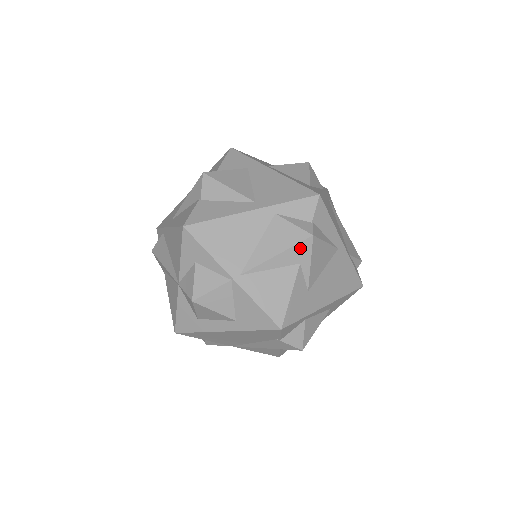
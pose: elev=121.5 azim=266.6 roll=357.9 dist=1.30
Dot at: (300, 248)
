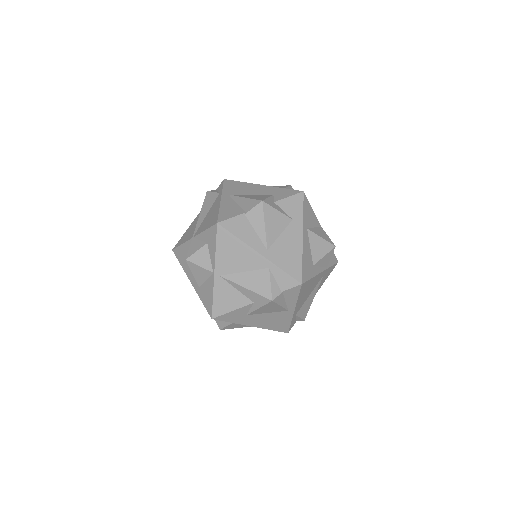
Dot at: (260, 298)
